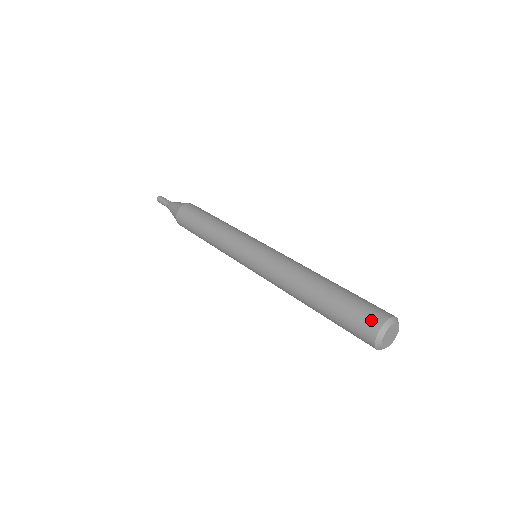
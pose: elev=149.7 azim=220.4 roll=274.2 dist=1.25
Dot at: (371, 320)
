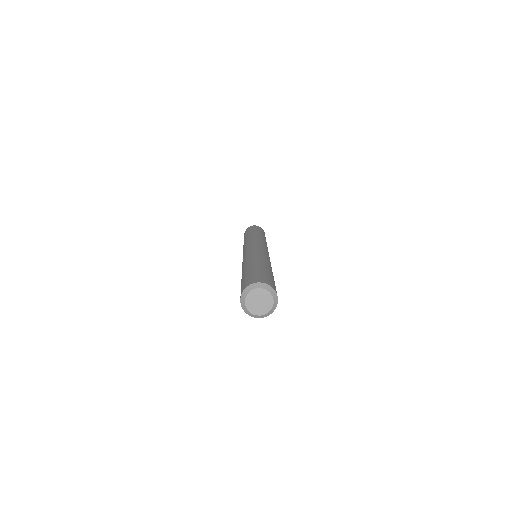
Dot at: (250, 281)
